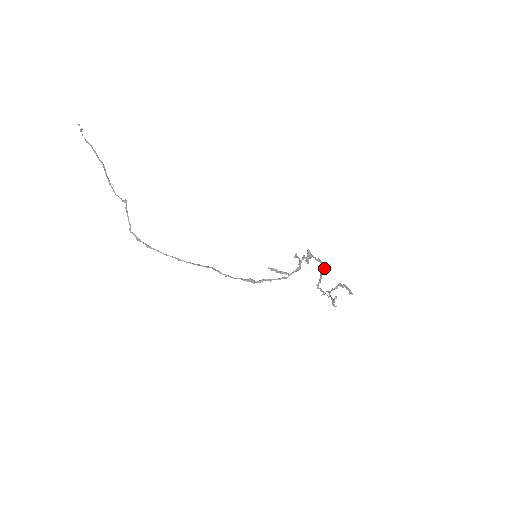
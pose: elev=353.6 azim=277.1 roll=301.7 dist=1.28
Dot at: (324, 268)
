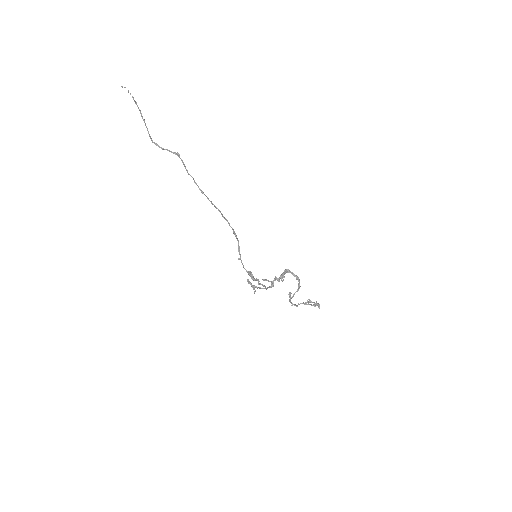
Dot at: occluded
